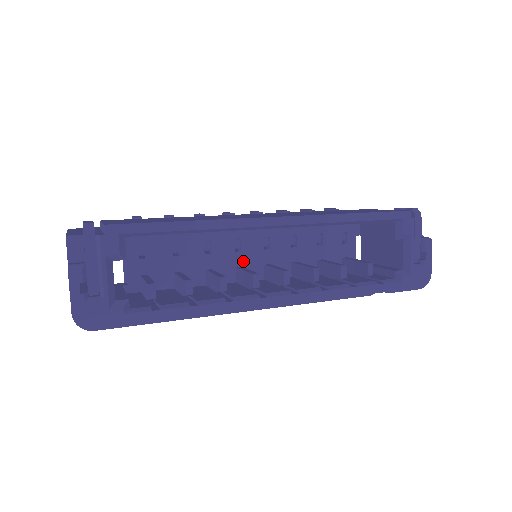
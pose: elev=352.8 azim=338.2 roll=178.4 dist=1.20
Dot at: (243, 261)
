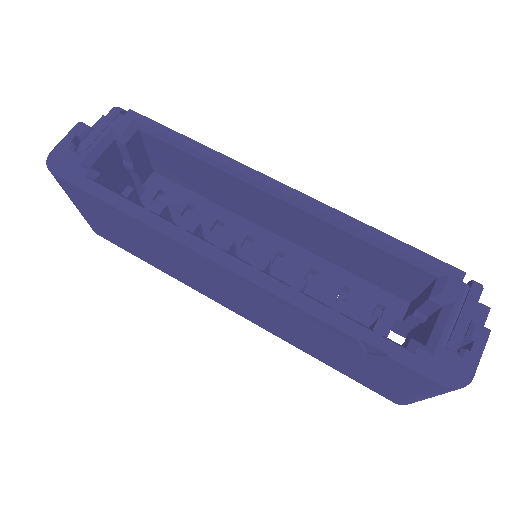
Dot at: occluded
